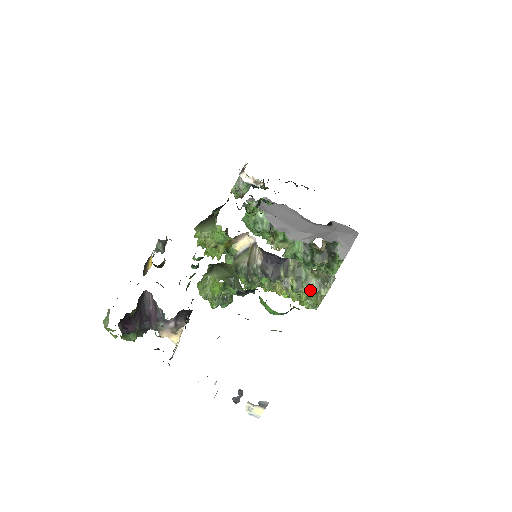
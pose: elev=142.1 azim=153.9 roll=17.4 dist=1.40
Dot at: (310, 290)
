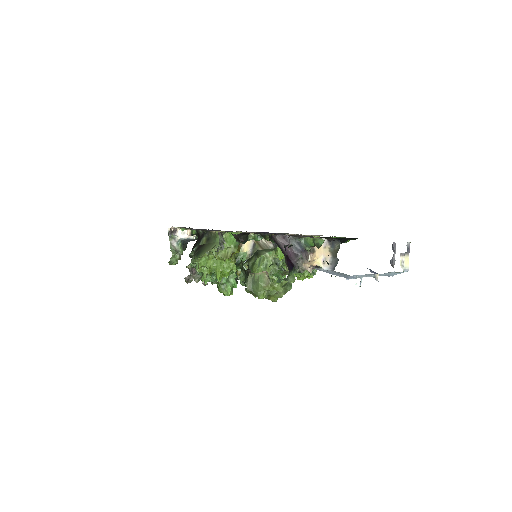
Dot at: occluded
